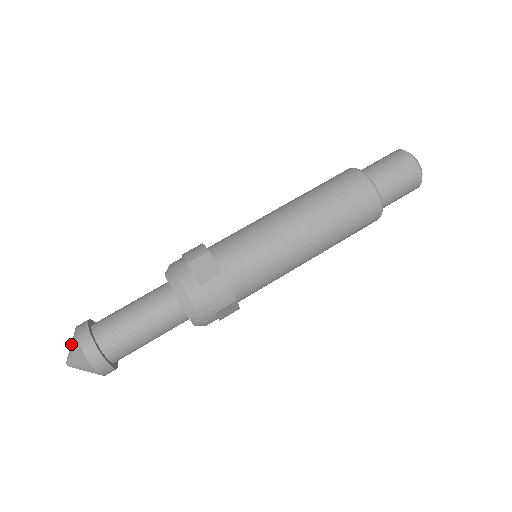
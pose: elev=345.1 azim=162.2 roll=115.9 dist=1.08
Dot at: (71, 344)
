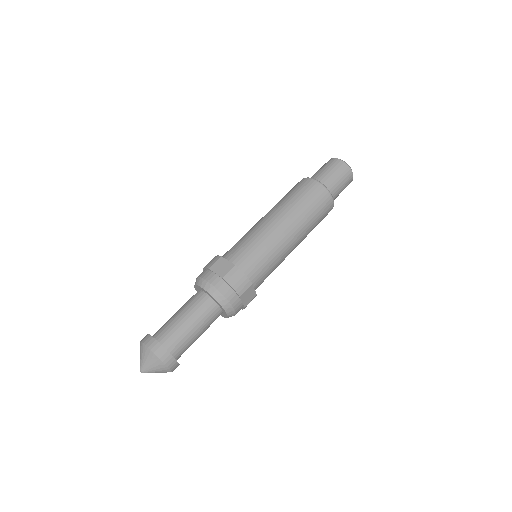
Dot at: (140, 354)
